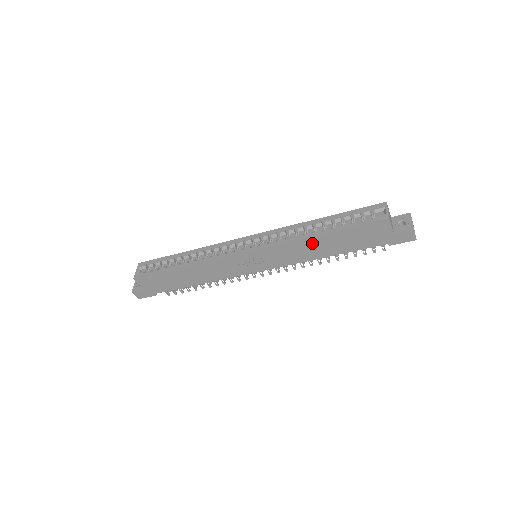
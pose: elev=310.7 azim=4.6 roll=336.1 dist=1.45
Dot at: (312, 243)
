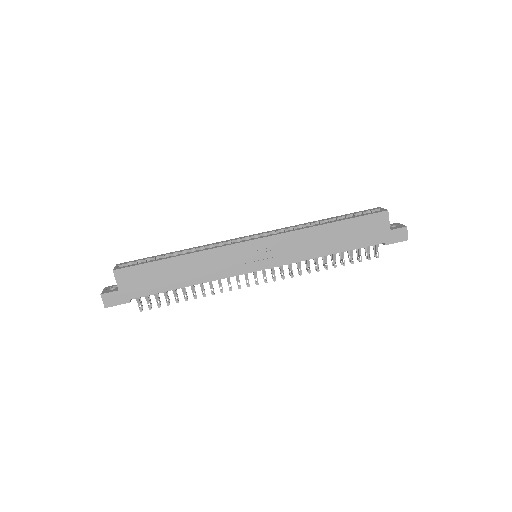
Dot at: (318, 234)
